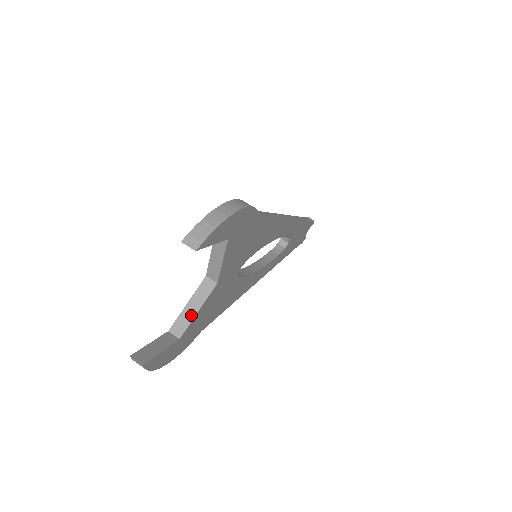
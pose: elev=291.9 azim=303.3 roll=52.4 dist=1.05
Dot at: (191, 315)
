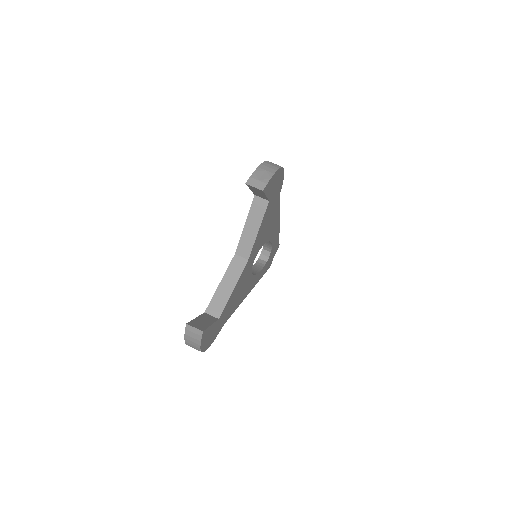
Dot at: (227, 293)
